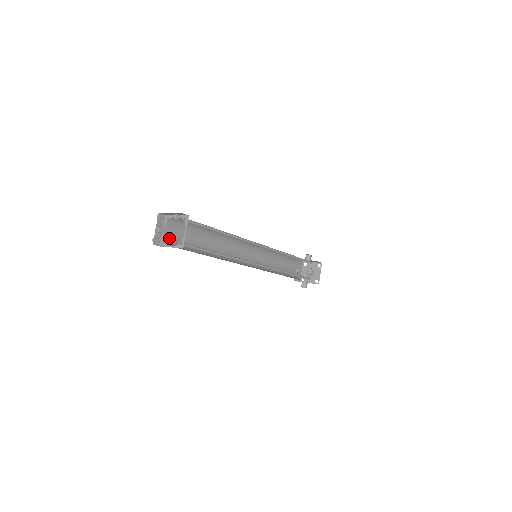
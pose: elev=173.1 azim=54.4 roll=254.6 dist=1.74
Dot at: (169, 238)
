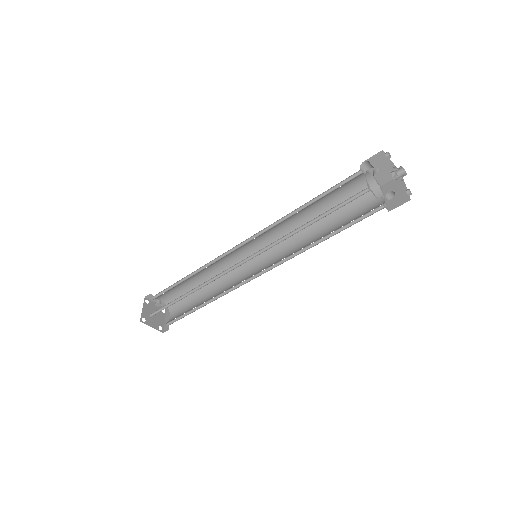
Dot at: (170, 301)
